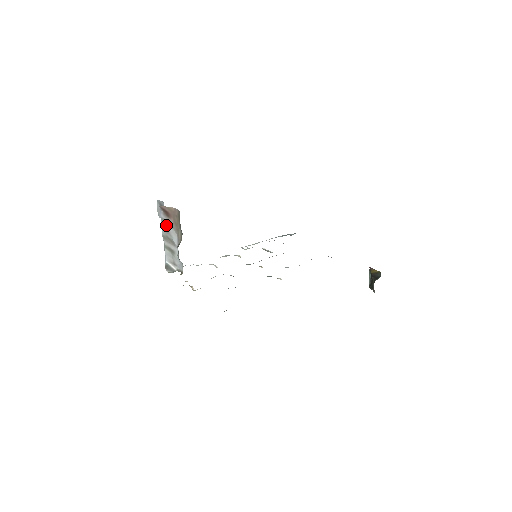
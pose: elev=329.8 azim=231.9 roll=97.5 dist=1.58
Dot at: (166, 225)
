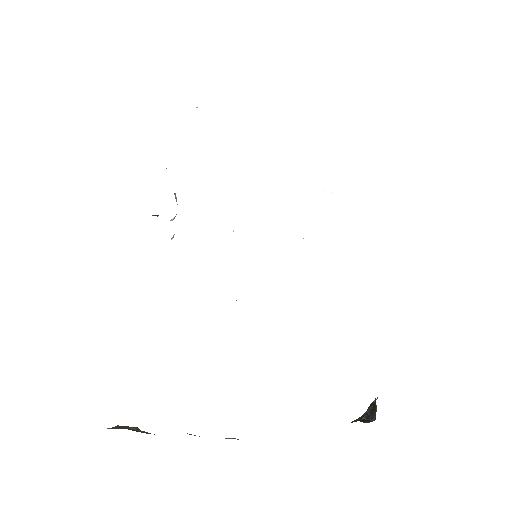
Dot at: occluded
